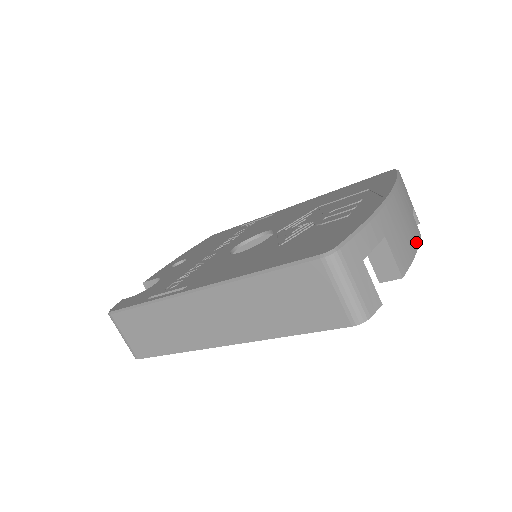
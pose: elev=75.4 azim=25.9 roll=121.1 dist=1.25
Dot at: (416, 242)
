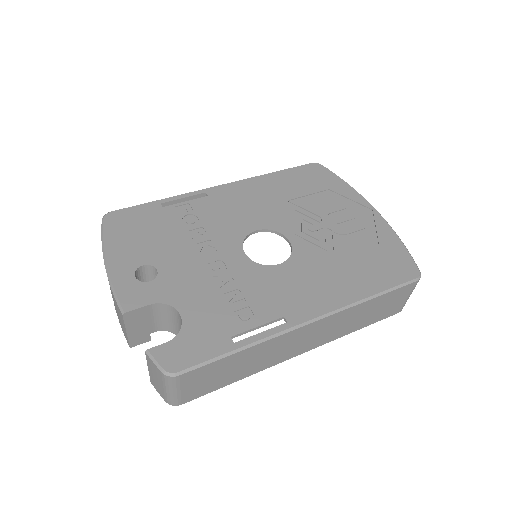
Dot at: occluded
